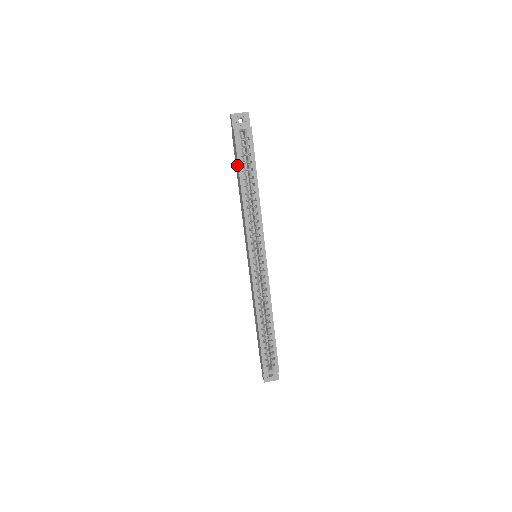
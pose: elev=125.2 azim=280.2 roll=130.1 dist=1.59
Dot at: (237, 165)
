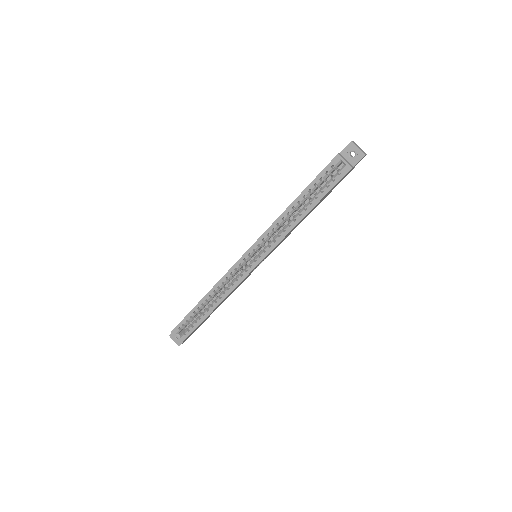
Dot at: occluded
